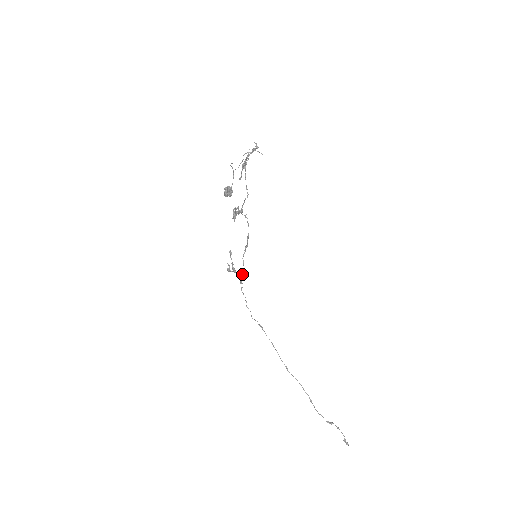
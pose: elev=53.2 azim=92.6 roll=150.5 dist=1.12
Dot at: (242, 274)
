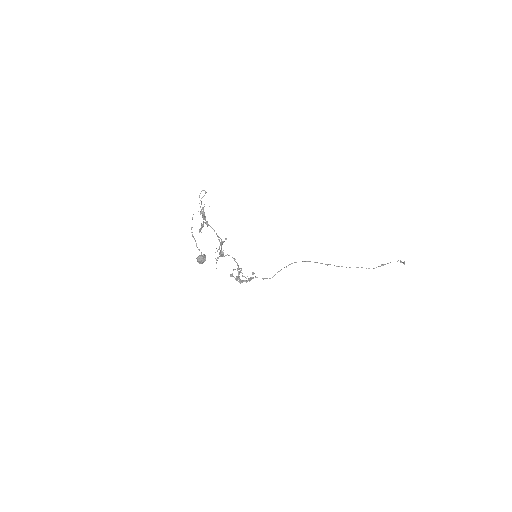
Dot at: occluded
